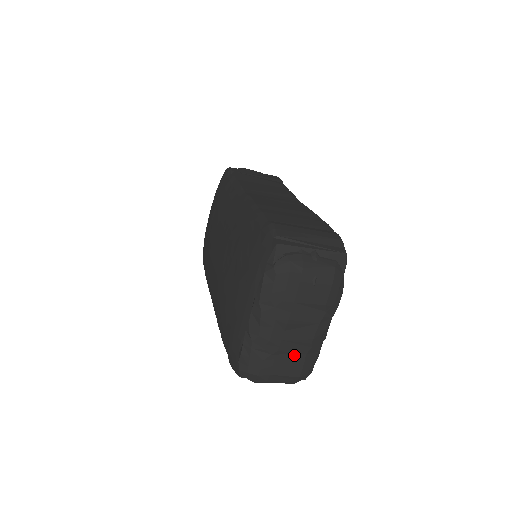
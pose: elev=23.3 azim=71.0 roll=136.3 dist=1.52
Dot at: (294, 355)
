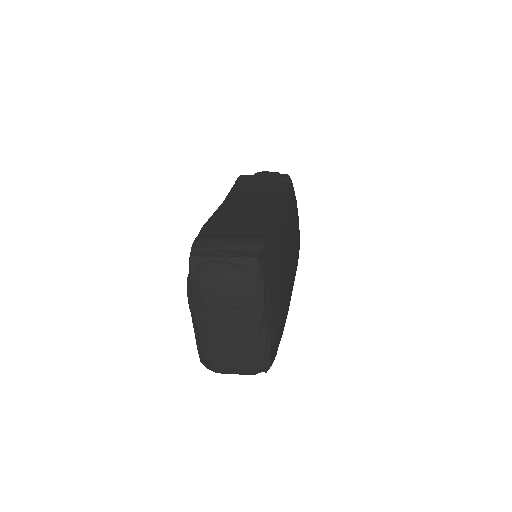
Dot at: (238, 350)
